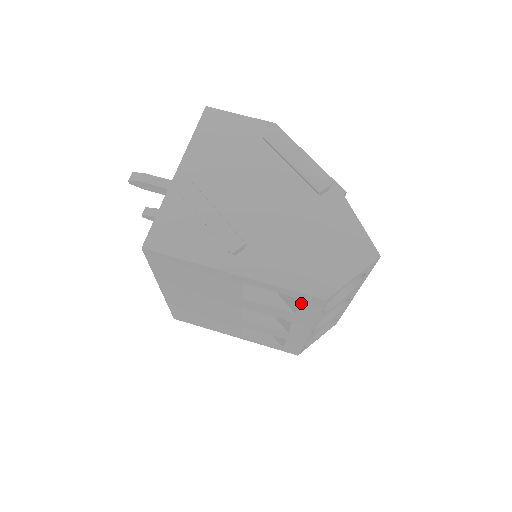
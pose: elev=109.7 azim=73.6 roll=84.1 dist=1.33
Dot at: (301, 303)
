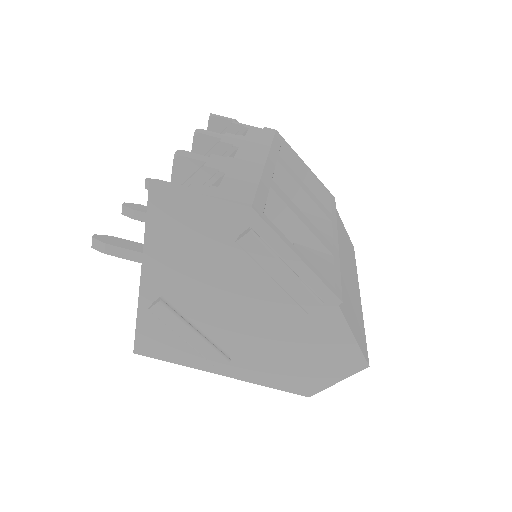
Dot at: occluded
